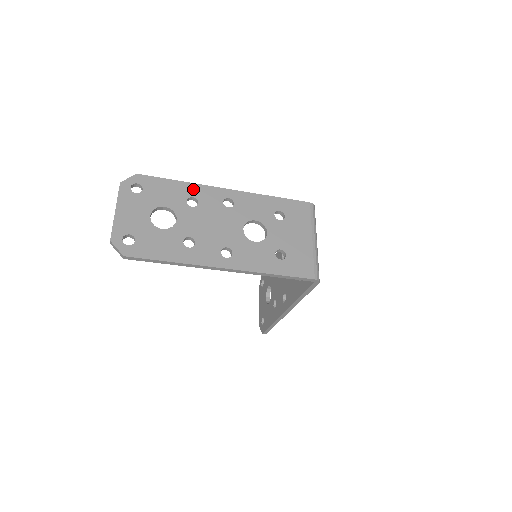
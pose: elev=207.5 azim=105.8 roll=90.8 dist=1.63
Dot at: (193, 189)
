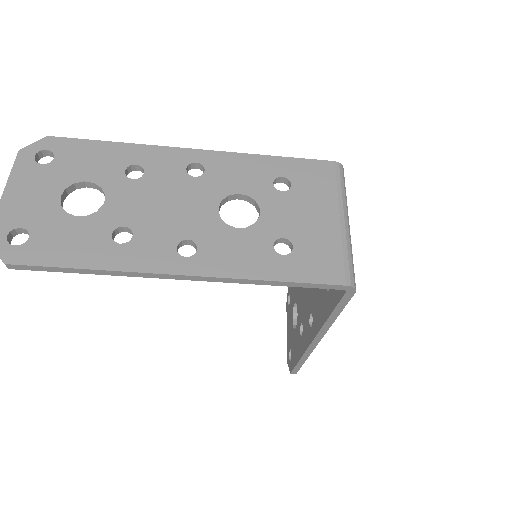
Dot at: (138, 153)
